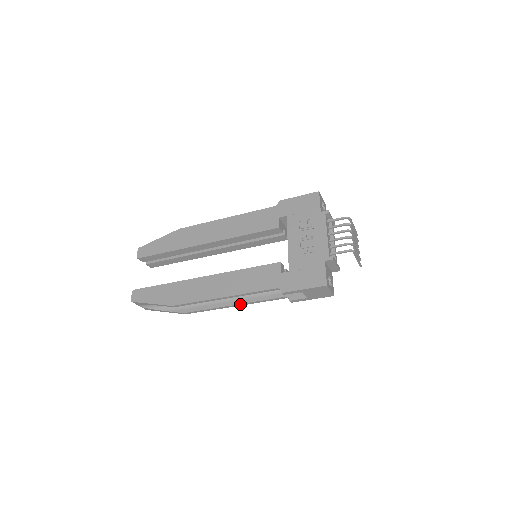
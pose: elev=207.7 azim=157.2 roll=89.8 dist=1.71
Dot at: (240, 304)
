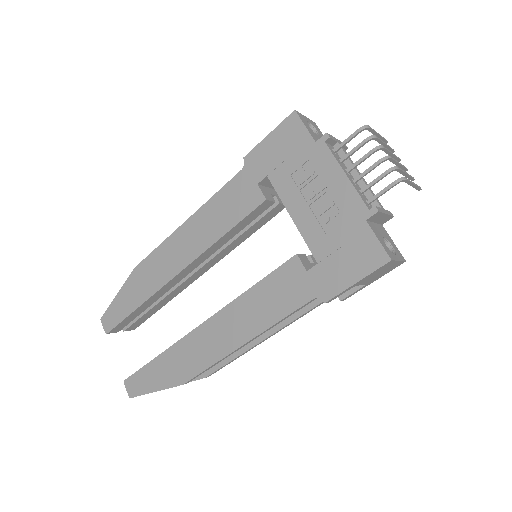
Dot at: (272, 334)
